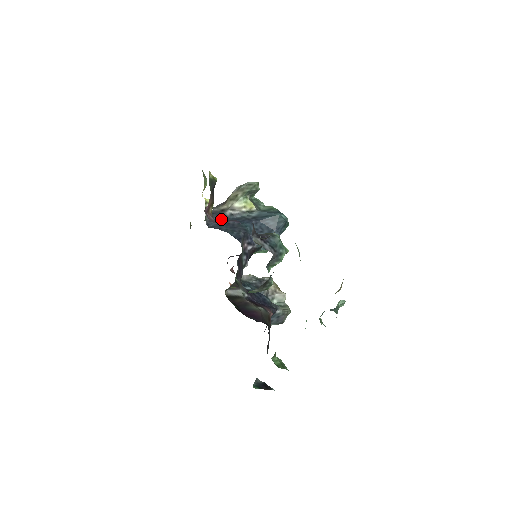
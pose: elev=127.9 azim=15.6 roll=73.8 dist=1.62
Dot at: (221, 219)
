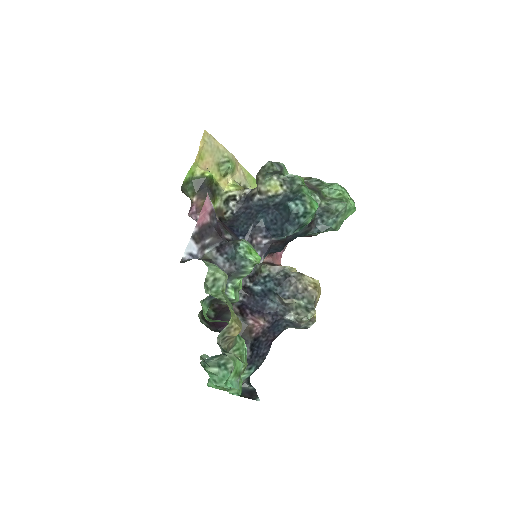
Dot at: (248, 206)
